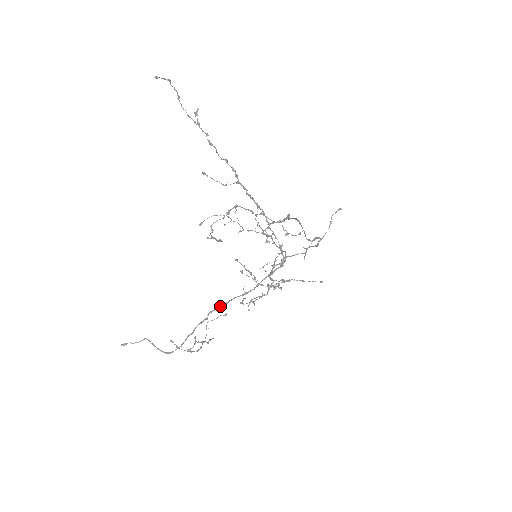
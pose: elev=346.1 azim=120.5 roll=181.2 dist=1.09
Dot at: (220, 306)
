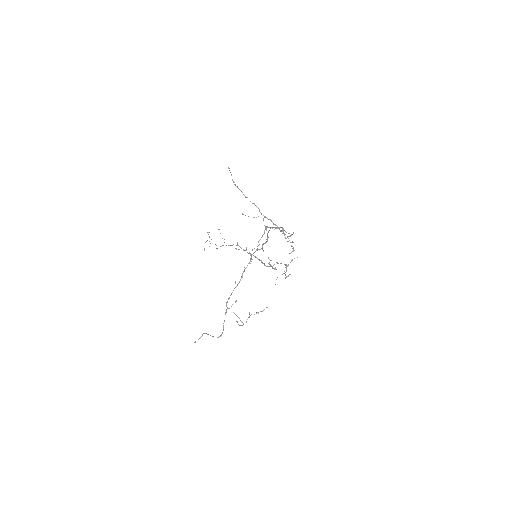
Dot at: (229, 298)
